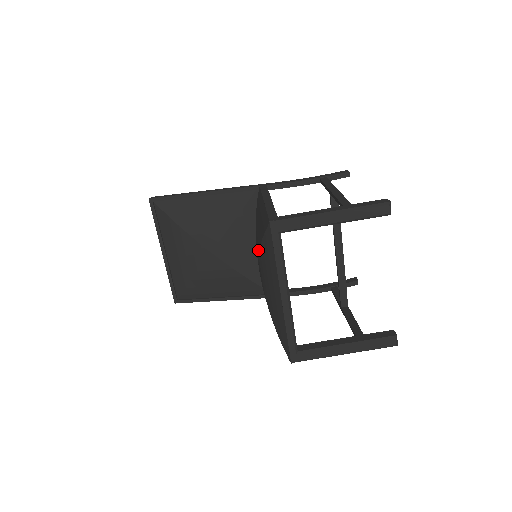
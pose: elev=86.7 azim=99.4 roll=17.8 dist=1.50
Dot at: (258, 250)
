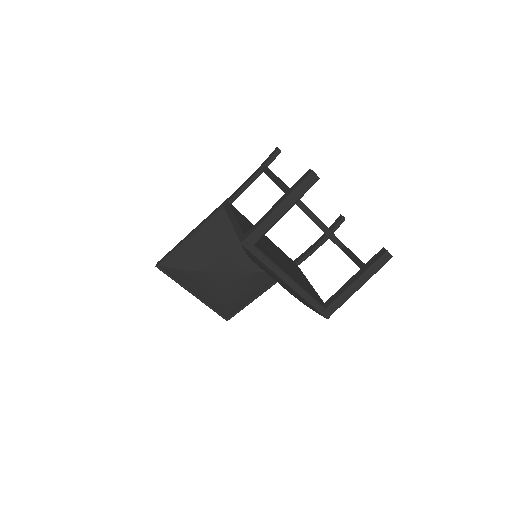
Dot at: occluded
